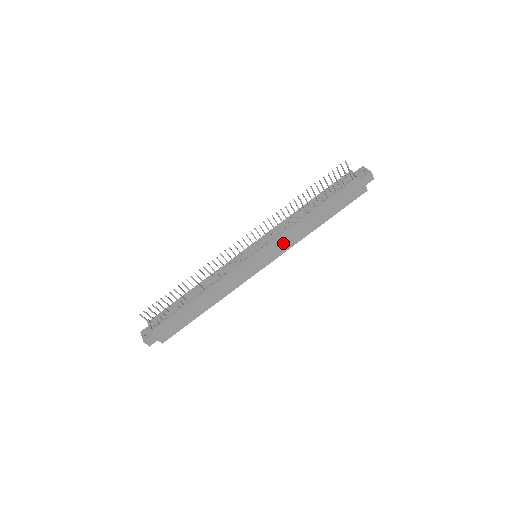
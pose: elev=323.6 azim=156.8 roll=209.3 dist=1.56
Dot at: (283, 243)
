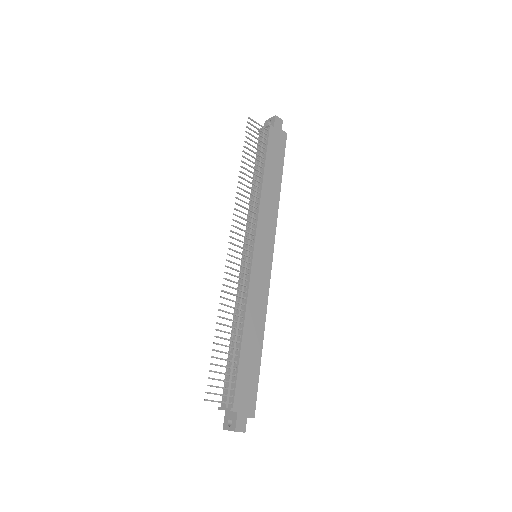
Dot at: (267, 224)
